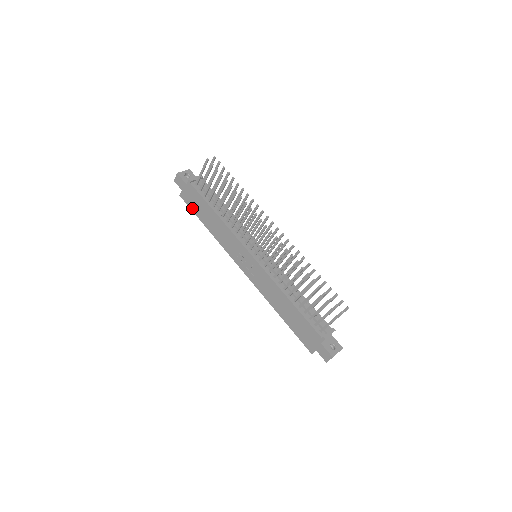
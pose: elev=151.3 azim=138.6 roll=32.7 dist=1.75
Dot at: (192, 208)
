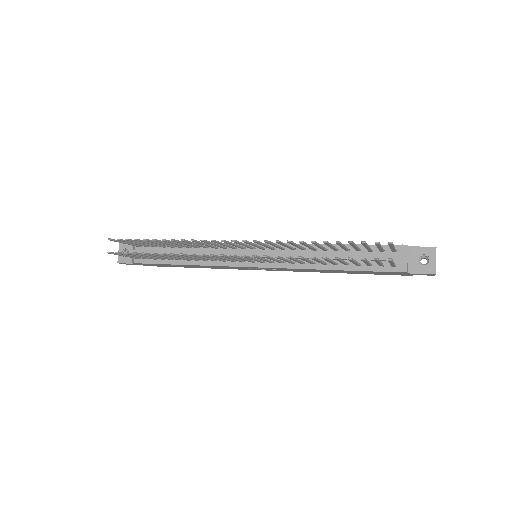
Dot at: occluded
